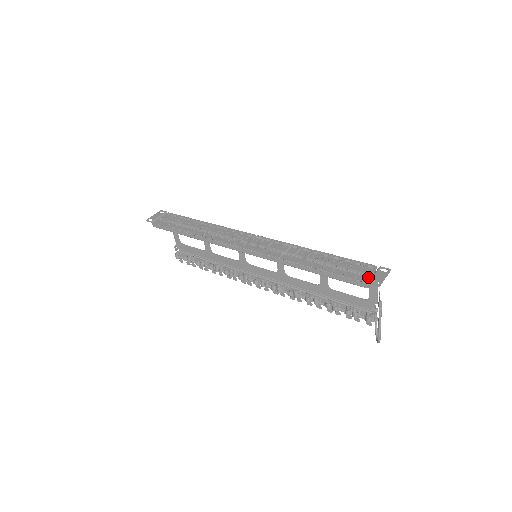
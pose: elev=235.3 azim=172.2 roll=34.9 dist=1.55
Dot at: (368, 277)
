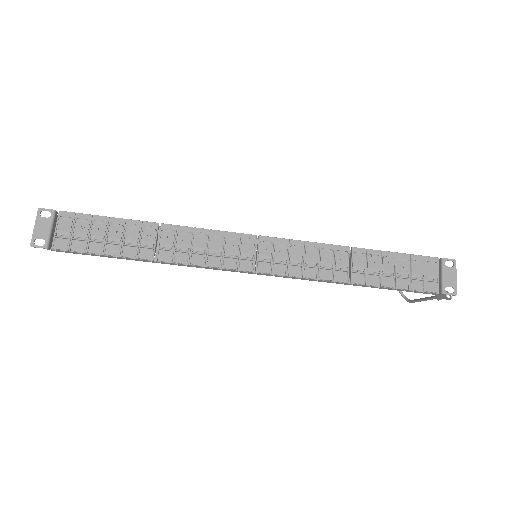
Dot at: (439, 283)
